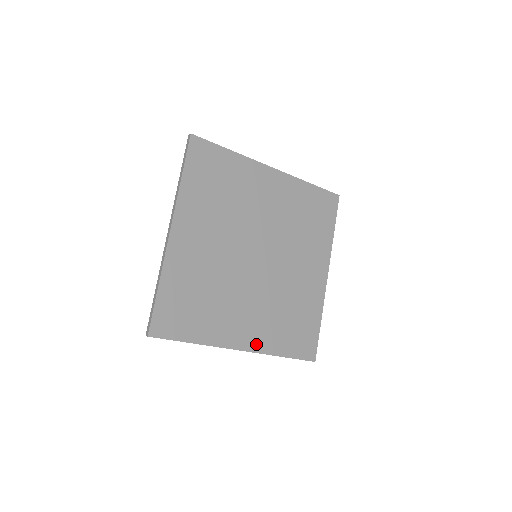
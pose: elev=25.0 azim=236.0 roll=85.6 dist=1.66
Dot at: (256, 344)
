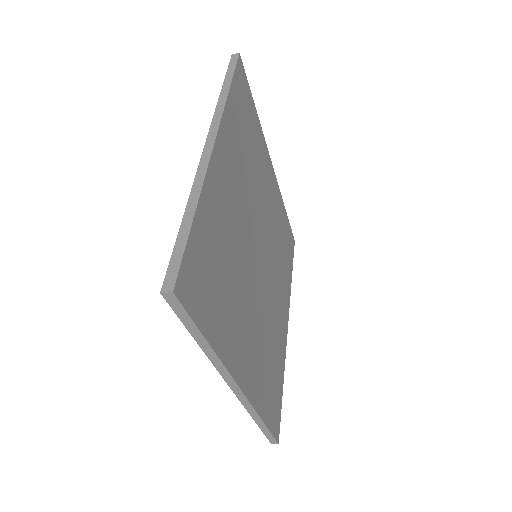
Dot at: (250, 387)
